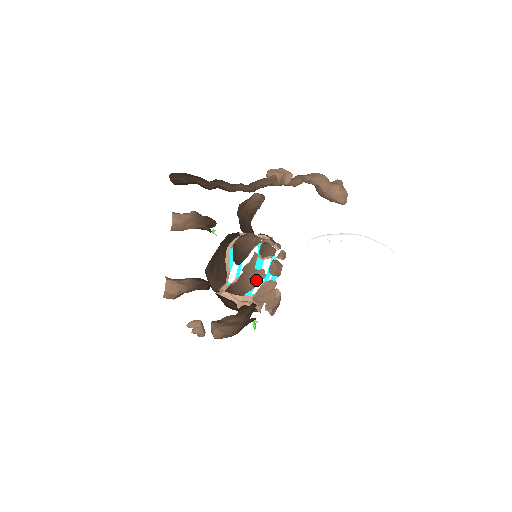
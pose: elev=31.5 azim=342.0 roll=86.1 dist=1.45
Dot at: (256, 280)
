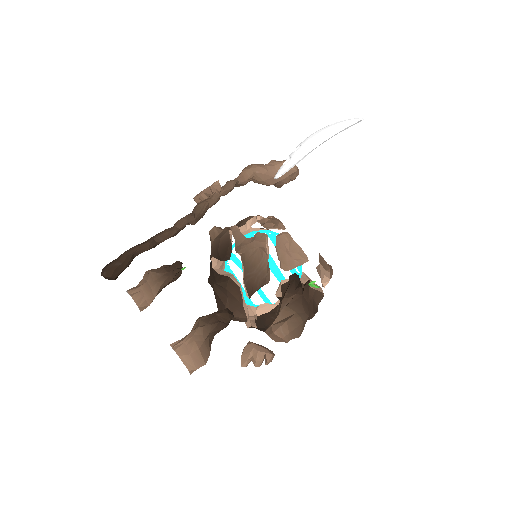
Dot at: (260, 245)
